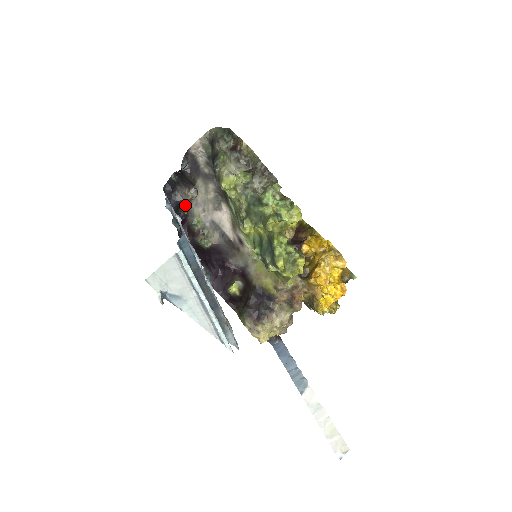
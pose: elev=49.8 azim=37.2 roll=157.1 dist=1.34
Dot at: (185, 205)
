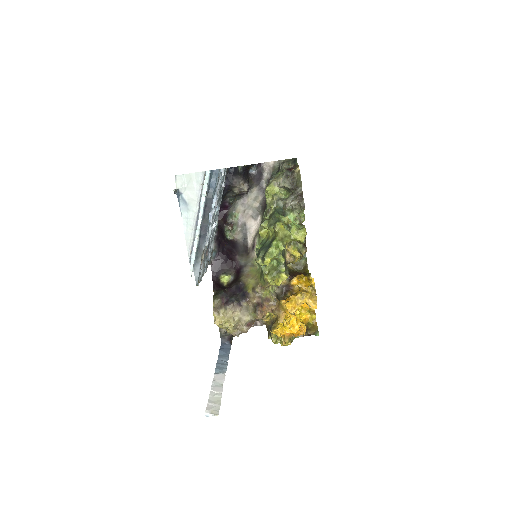
Dot at: (234, 193)
